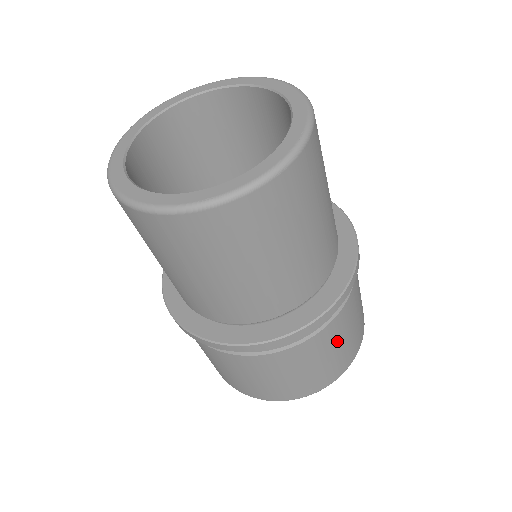
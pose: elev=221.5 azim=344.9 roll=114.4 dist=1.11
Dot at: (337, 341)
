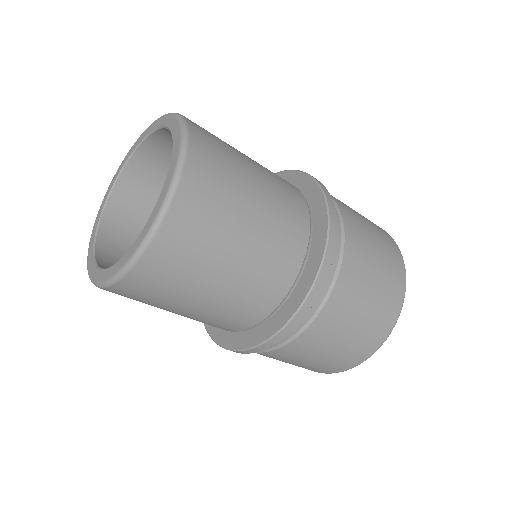
Dot at: (363, 227)
